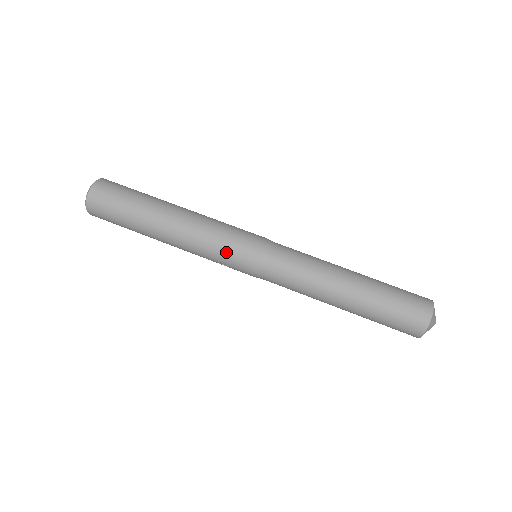
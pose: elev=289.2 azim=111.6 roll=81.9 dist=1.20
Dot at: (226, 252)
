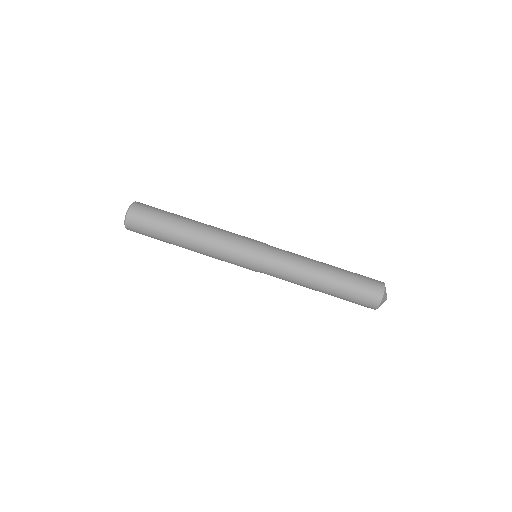
Dot at: (234, 258)
